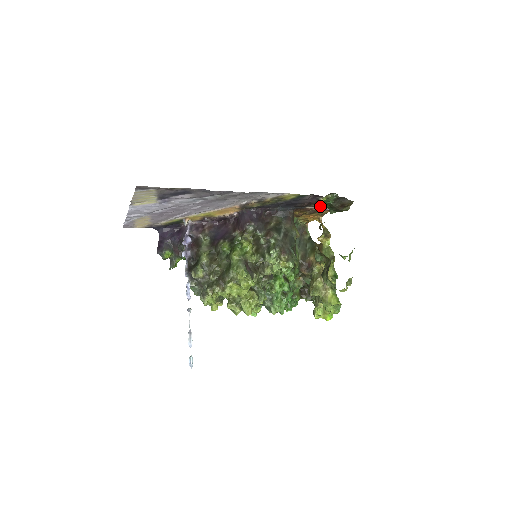
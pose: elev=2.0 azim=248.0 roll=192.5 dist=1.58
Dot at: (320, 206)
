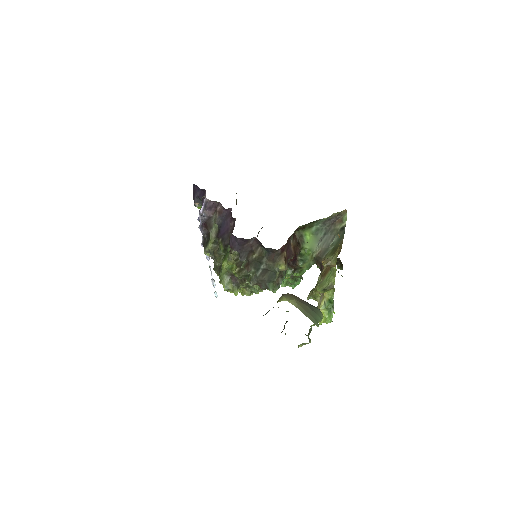
Dot at: occluded
